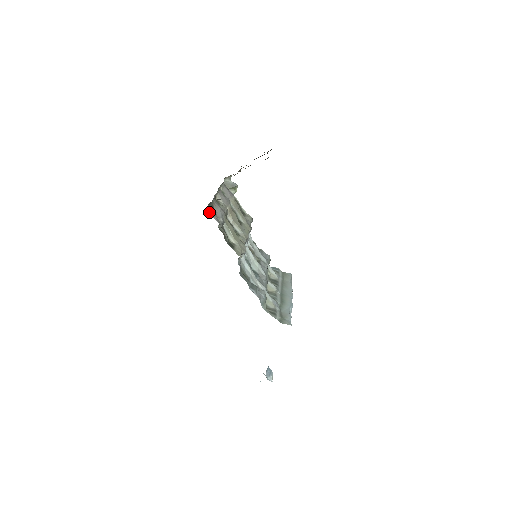
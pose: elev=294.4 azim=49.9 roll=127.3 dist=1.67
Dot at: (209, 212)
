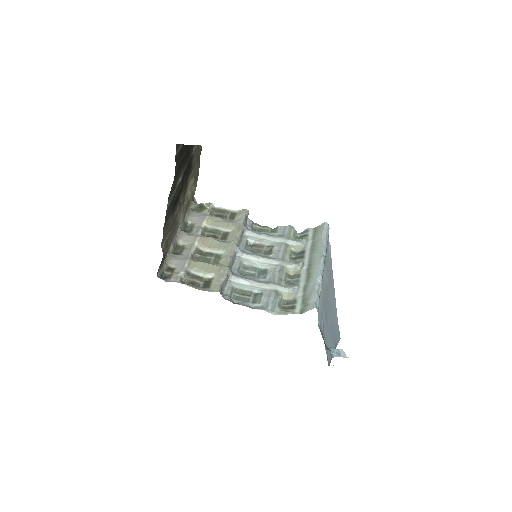
Dot at: (167, 277)
